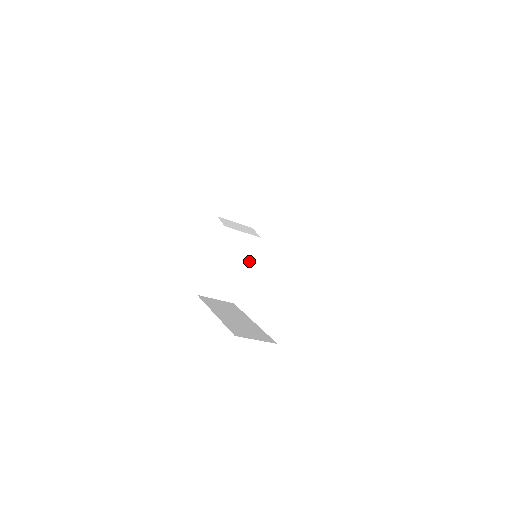
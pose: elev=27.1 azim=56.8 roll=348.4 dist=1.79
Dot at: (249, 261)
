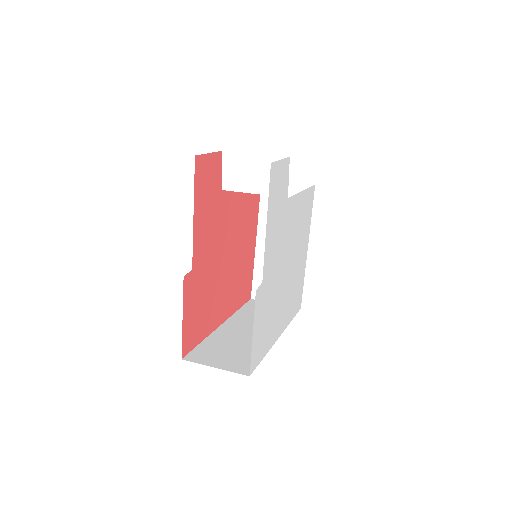
Dot at: occluded
